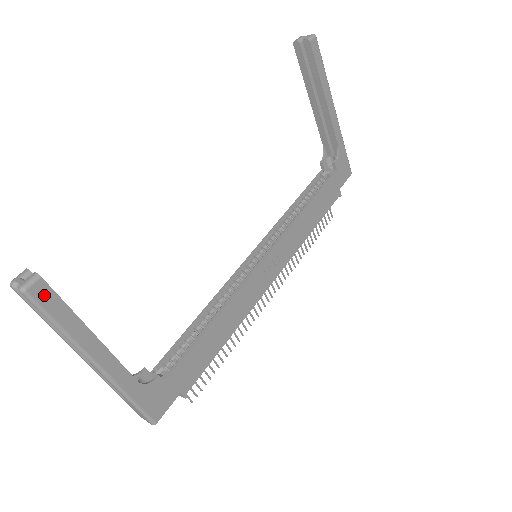
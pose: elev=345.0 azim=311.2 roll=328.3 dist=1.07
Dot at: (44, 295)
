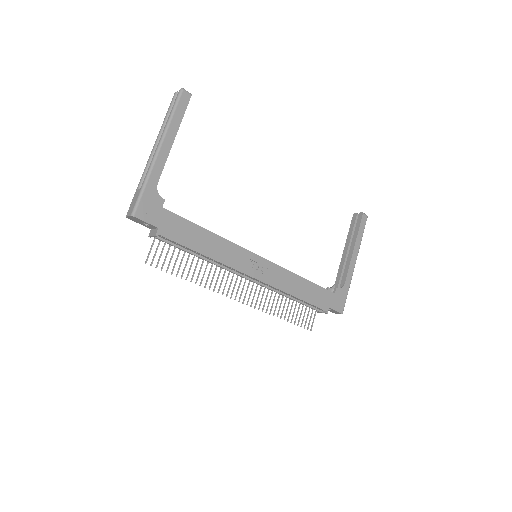
Dot at: (184, 100)
